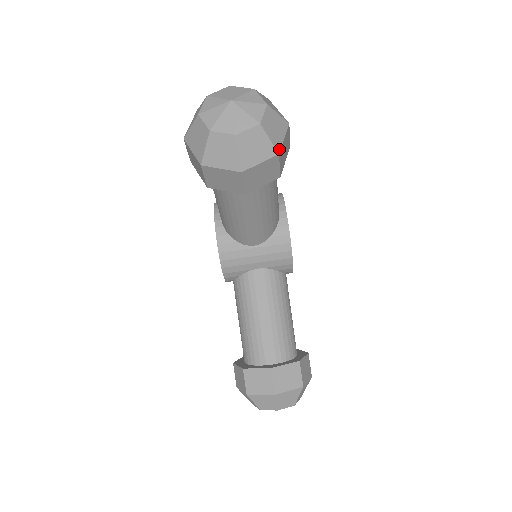
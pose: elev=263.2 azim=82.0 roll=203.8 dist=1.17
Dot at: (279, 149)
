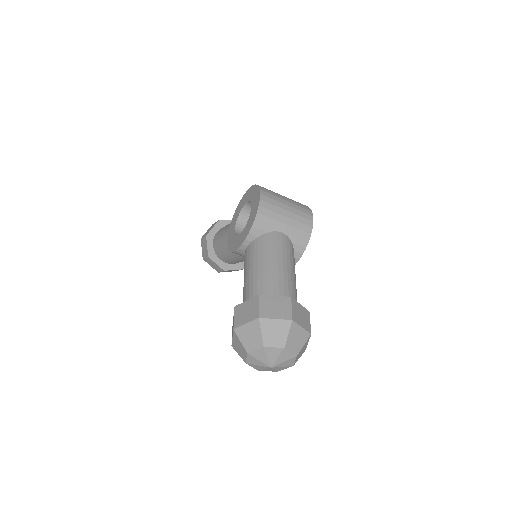
Dot at: occluded
